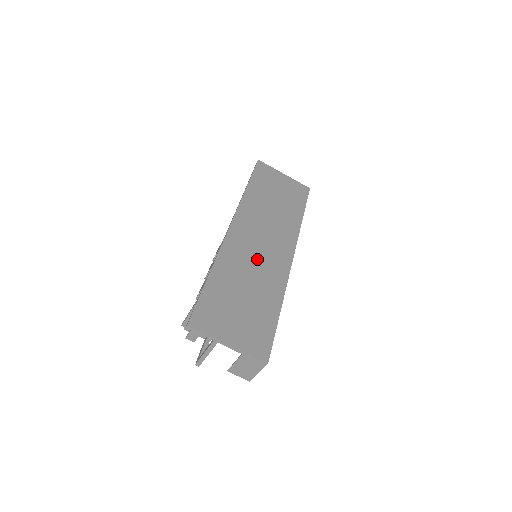
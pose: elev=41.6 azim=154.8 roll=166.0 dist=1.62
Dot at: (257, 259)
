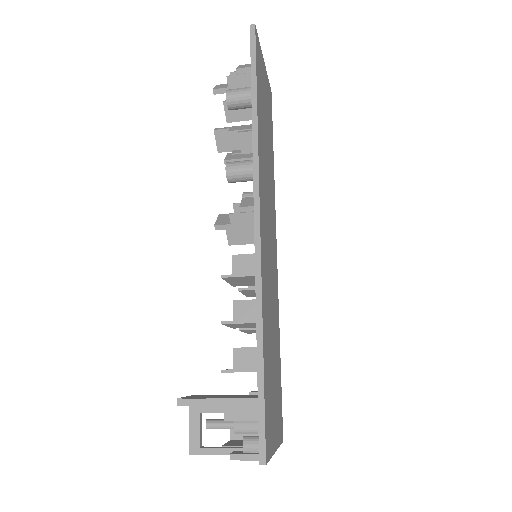
Dot at: (271, 275)
